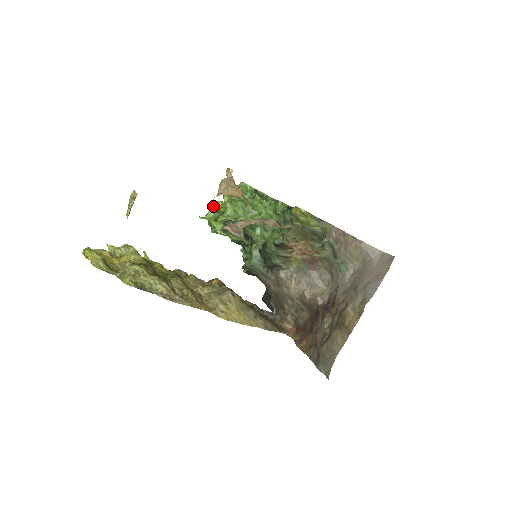
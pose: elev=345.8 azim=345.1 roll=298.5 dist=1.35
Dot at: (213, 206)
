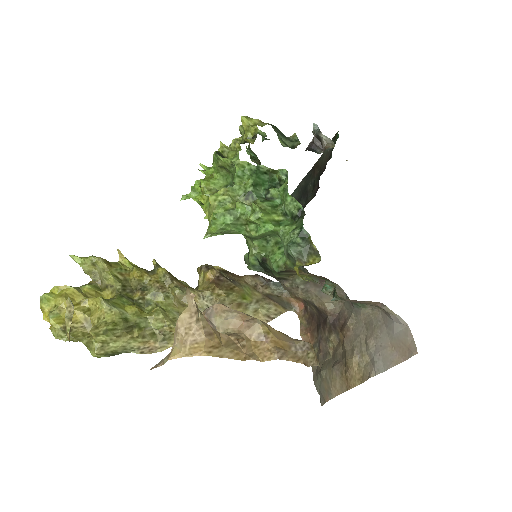
Dot at: occluded
